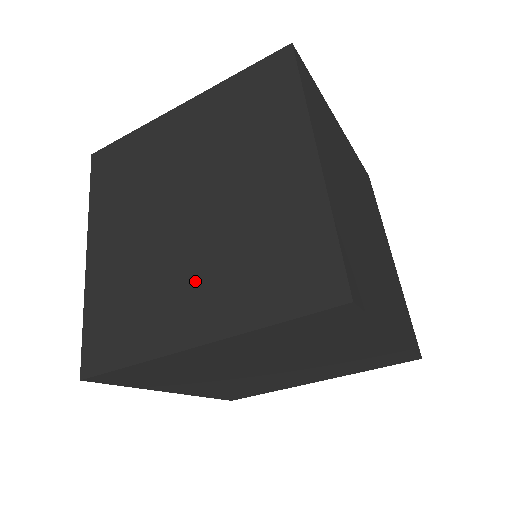
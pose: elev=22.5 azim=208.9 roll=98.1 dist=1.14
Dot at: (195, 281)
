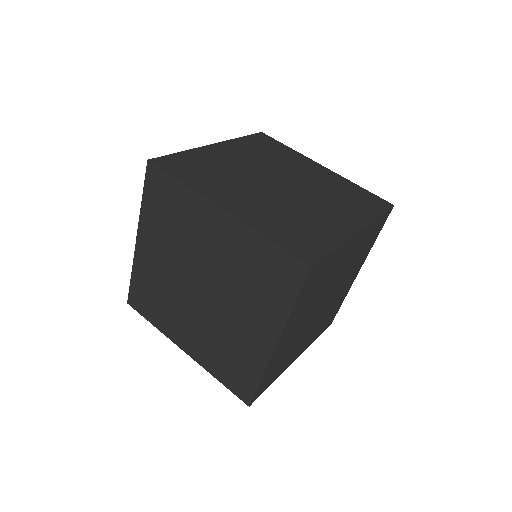
Dot at: (251, 198)
